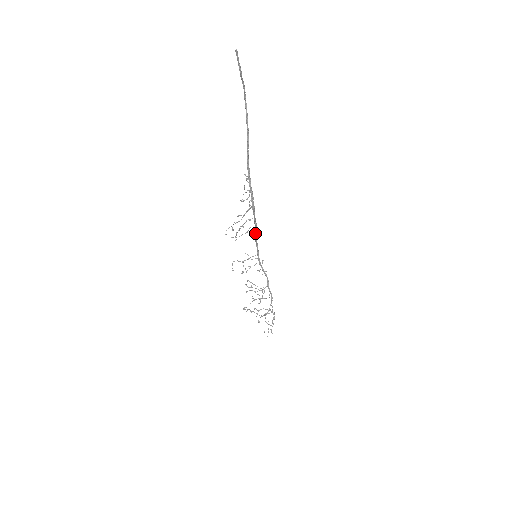
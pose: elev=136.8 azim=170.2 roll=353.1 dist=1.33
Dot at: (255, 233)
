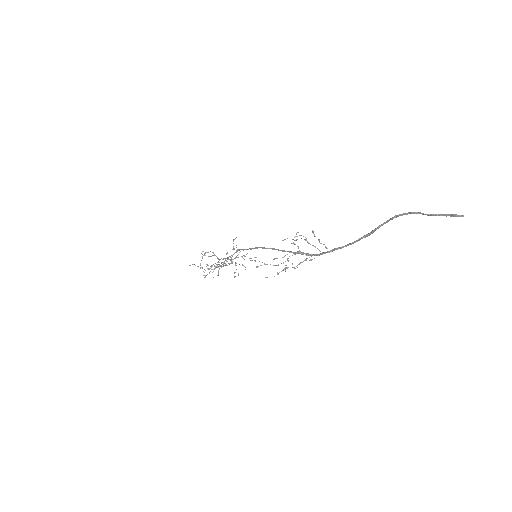
Dot at: (274, 249)
